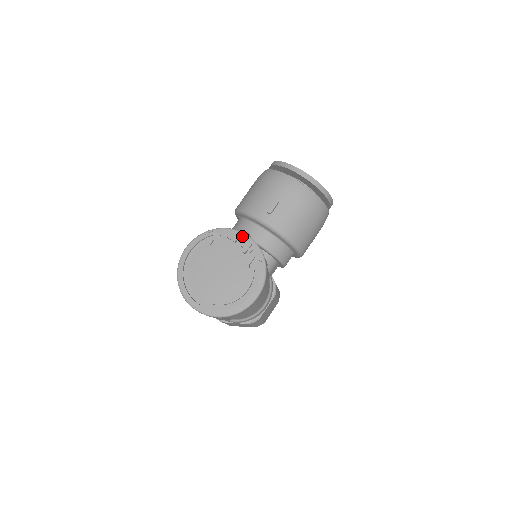
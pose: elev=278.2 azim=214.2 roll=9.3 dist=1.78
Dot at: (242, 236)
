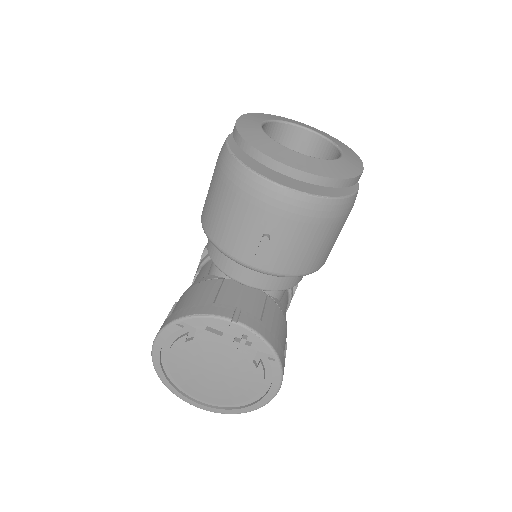
Dot at: (228, 331)
